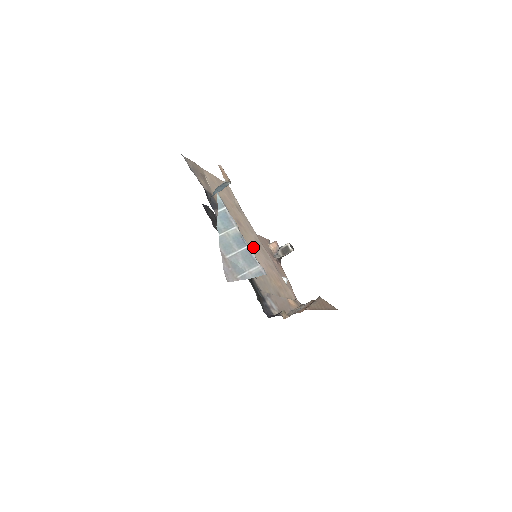
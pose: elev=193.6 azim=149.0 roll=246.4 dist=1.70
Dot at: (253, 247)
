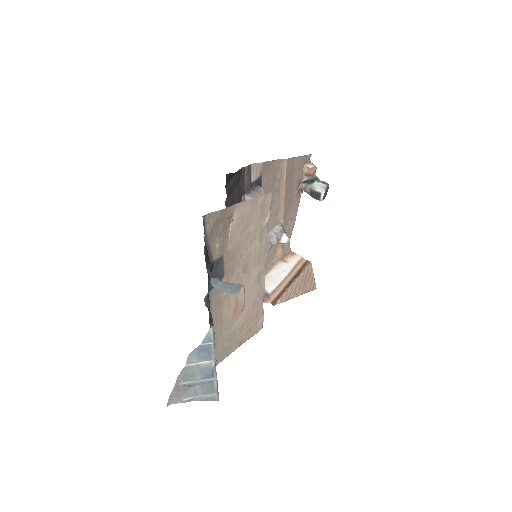
Dot at: (245, 297)
